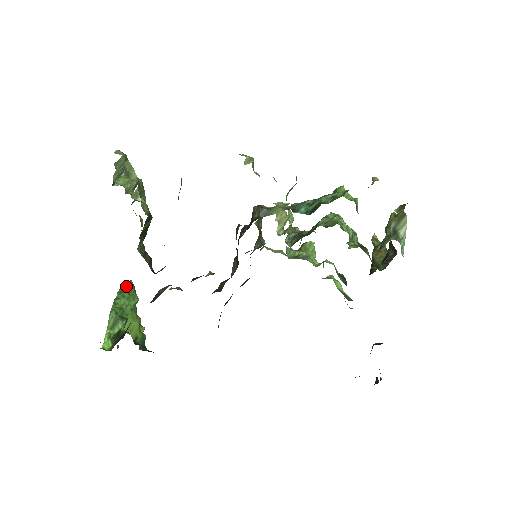
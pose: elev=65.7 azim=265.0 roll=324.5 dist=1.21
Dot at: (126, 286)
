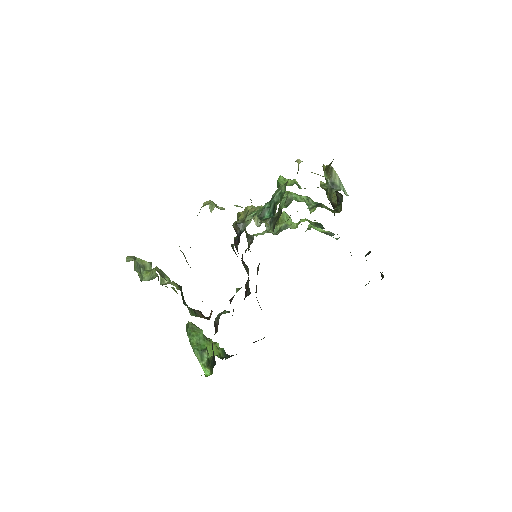
Dot at: (189, 328)
